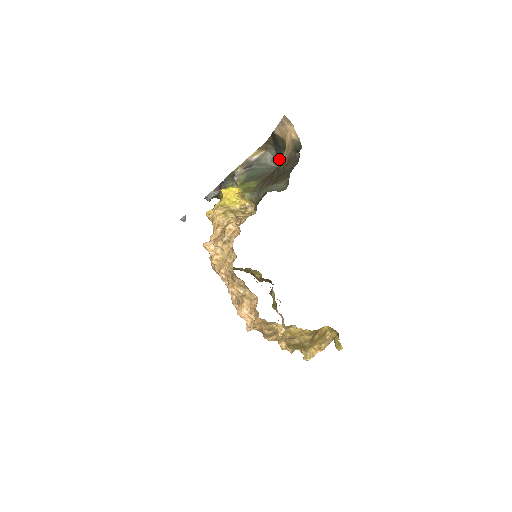
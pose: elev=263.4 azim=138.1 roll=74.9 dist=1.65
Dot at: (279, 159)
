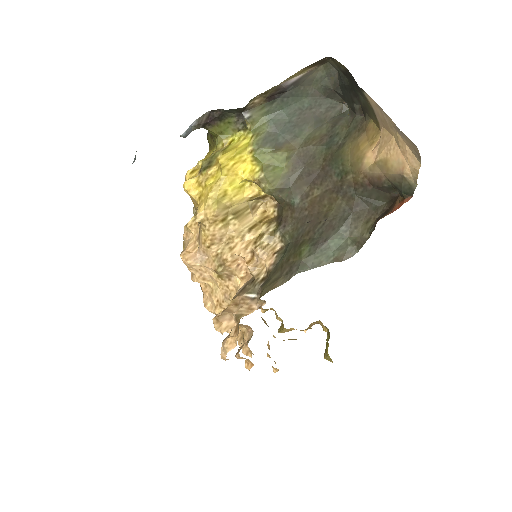
Dot at: (338, 90)
